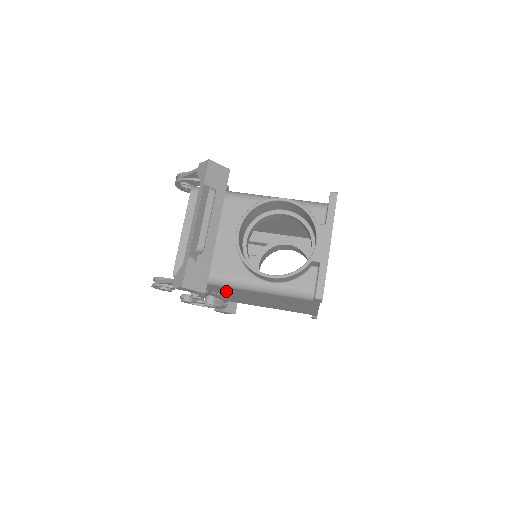
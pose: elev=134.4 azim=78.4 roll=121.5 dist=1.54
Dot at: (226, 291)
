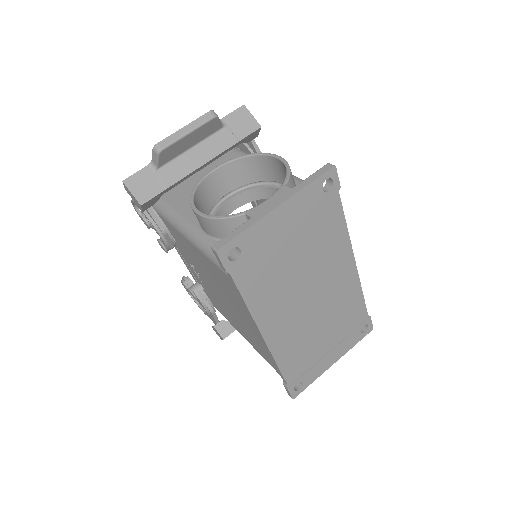
Dot at: (189, 253)
